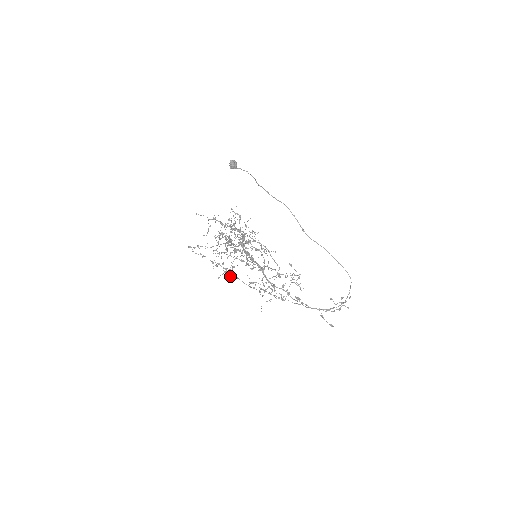
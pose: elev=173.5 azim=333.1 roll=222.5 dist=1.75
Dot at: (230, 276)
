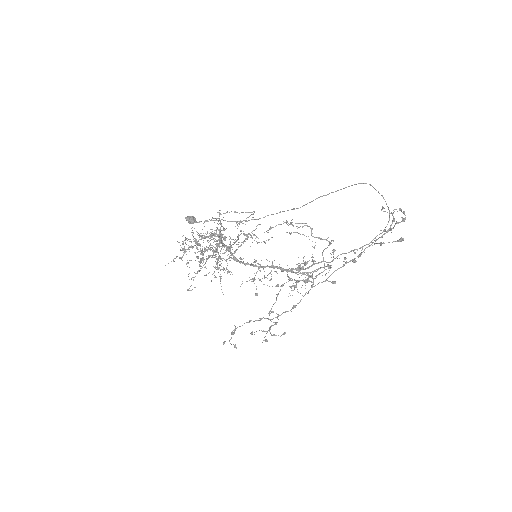
Dot at: (283, 334)
